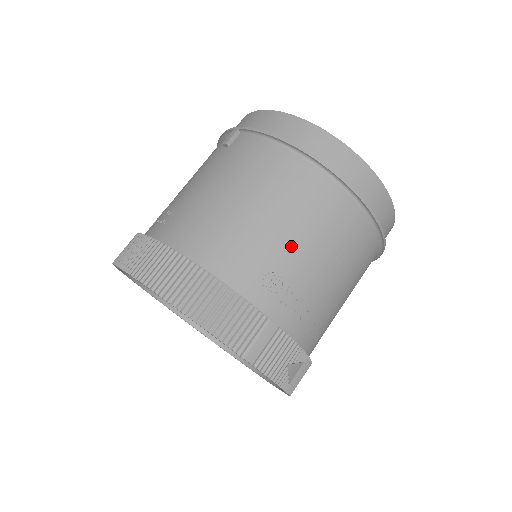
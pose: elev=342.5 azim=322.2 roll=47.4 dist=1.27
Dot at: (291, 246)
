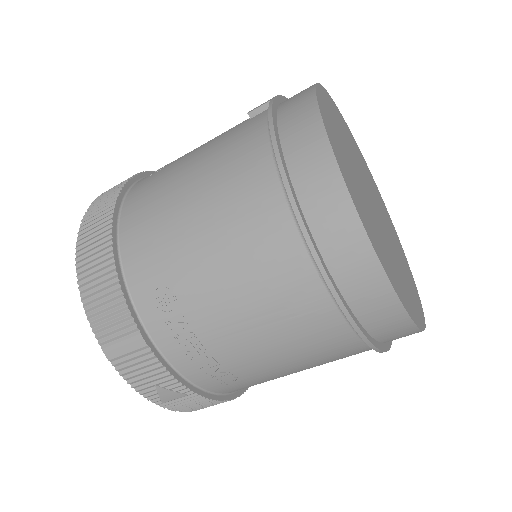
Dot at: (202, 273)
